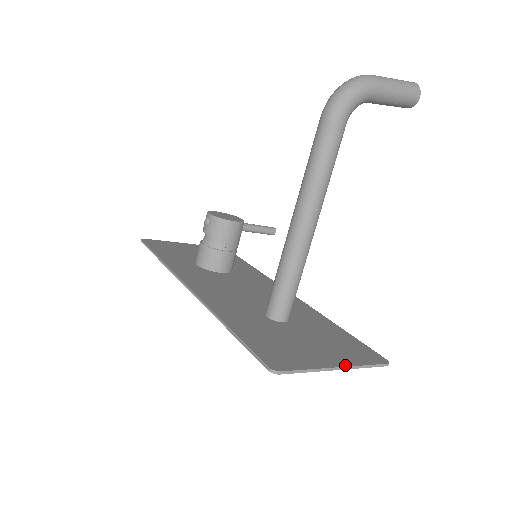
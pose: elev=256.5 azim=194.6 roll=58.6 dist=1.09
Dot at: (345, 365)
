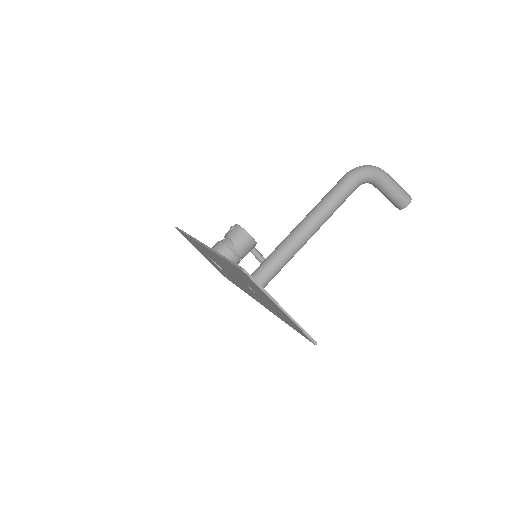
Dot at: (288, 314)
